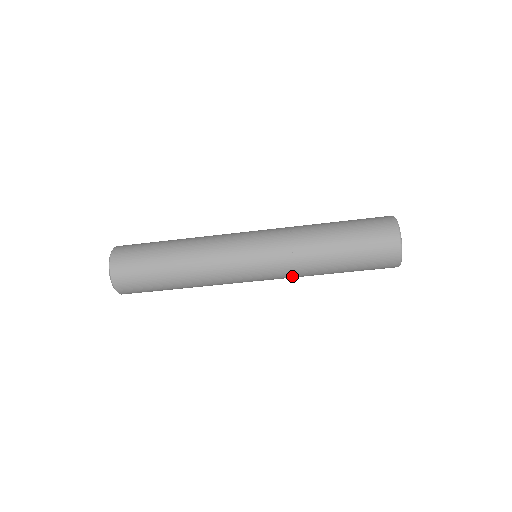
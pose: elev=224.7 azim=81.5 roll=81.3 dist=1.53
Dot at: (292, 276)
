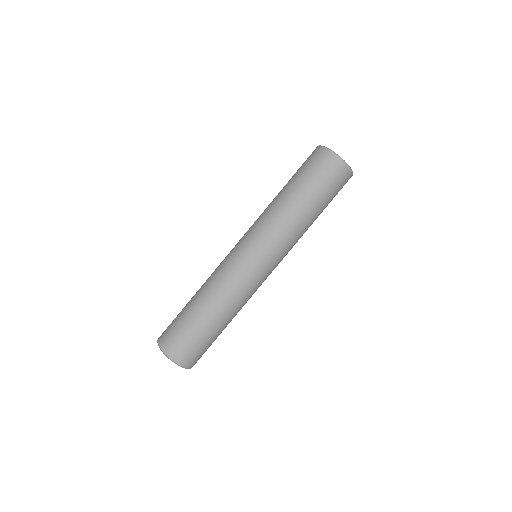
Dot at: (266, 224)
